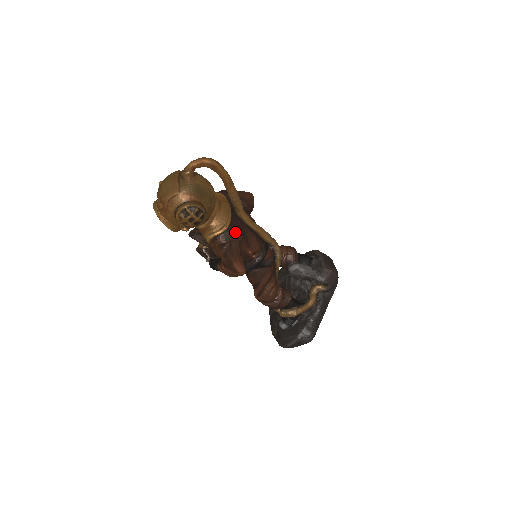
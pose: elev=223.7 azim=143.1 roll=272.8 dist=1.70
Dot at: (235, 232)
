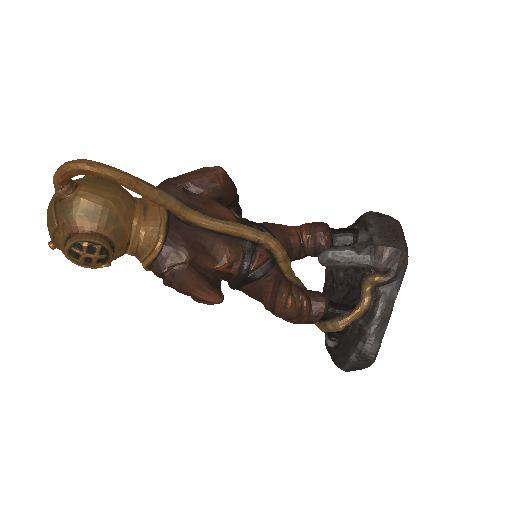
Dot at: (176, 251)
